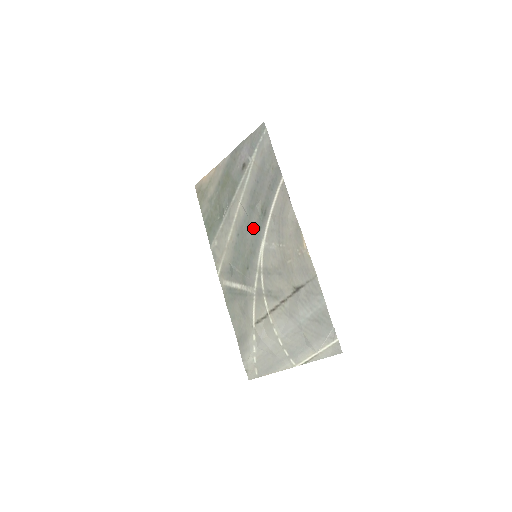
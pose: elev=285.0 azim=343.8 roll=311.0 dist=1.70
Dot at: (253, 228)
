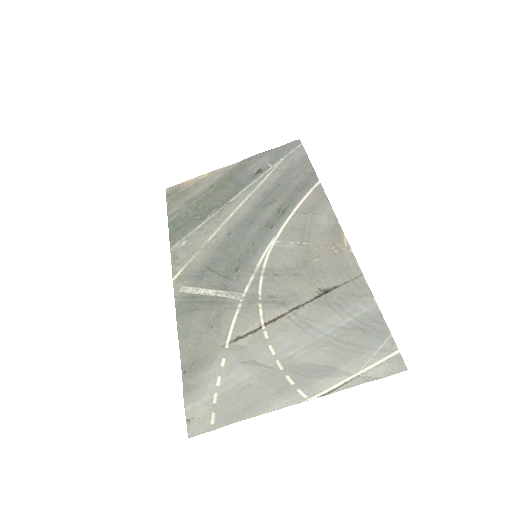
Dot at: (259, 226)
